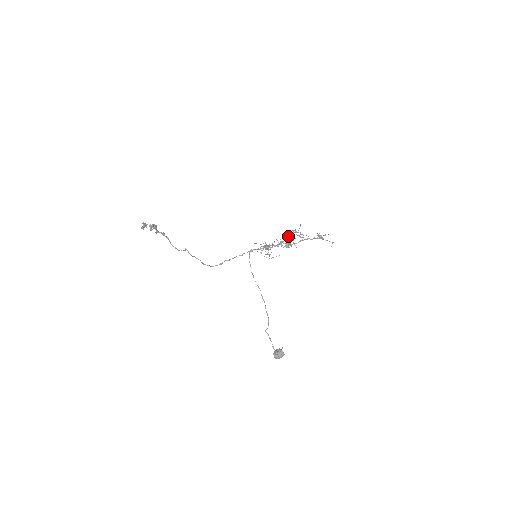
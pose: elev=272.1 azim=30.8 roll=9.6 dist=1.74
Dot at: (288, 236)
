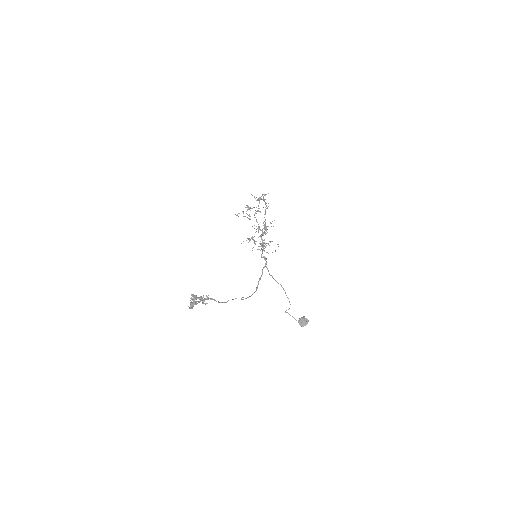
Dot at: occluded
